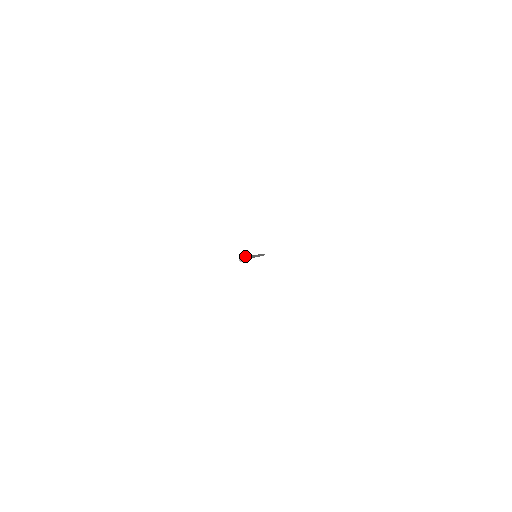
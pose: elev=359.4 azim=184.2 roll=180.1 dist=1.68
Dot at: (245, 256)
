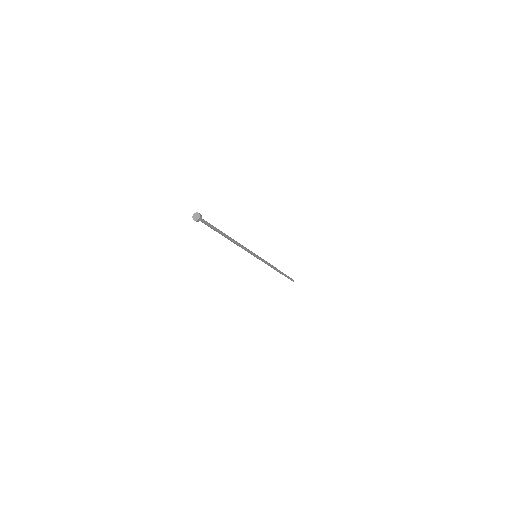
Dot at: (198, 217)
